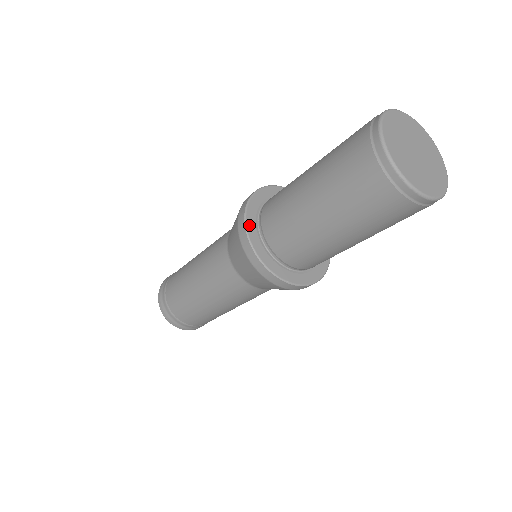
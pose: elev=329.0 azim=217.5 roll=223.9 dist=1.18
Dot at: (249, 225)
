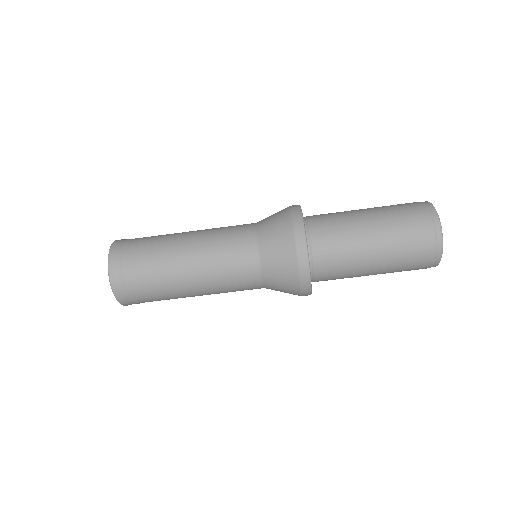
Dot at: (311, 285)
